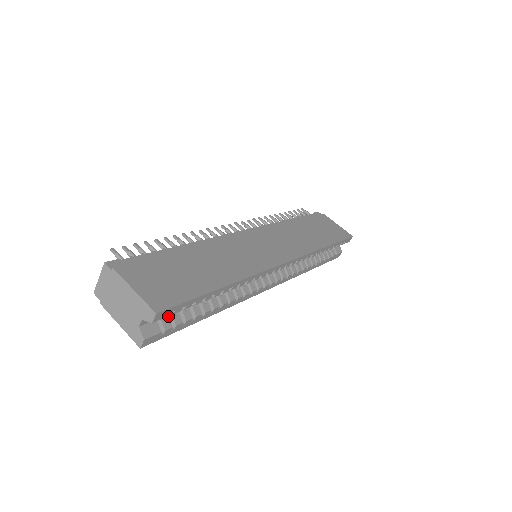
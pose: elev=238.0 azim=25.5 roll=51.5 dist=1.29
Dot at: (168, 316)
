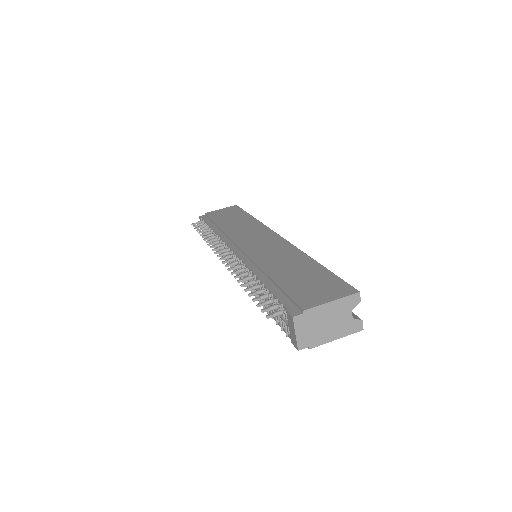
Dot at: occluded
